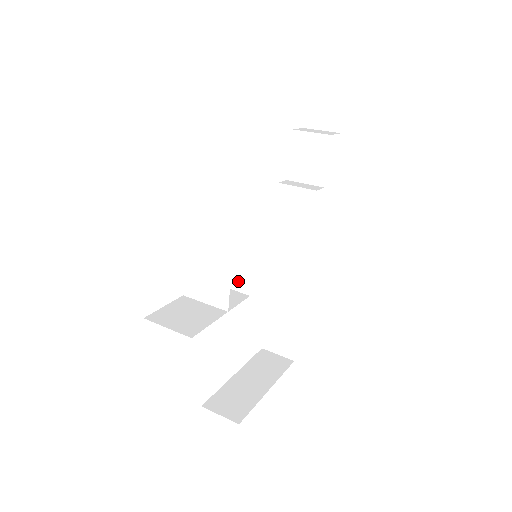
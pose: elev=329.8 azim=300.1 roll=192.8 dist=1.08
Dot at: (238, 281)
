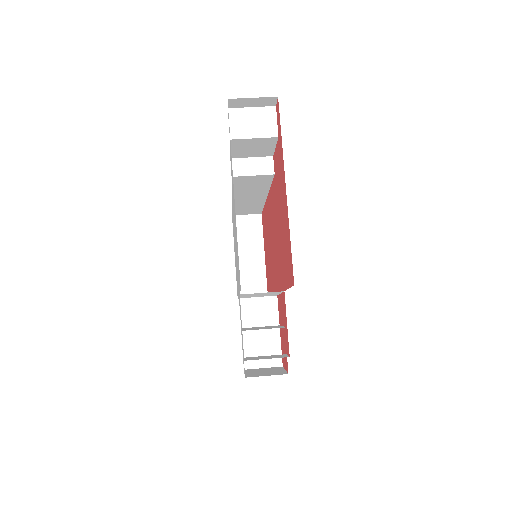
Dot at: occluded
